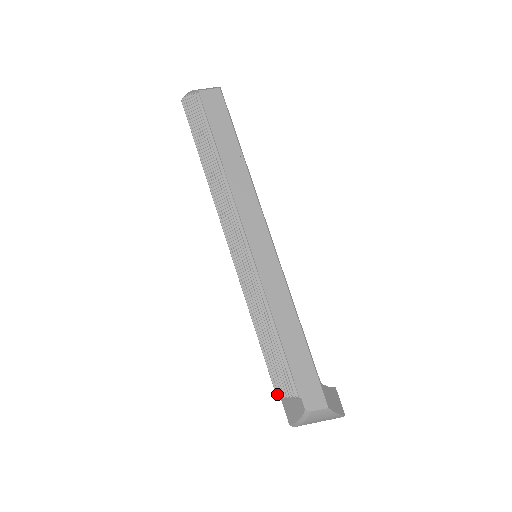
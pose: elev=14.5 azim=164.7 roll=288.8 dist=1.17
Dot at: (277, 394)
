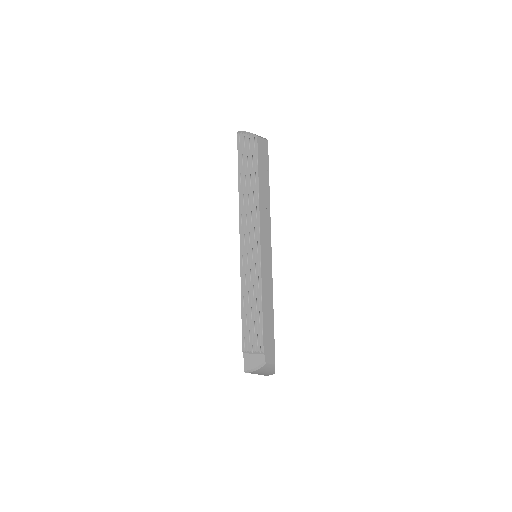
Dot at: (243, 349)
